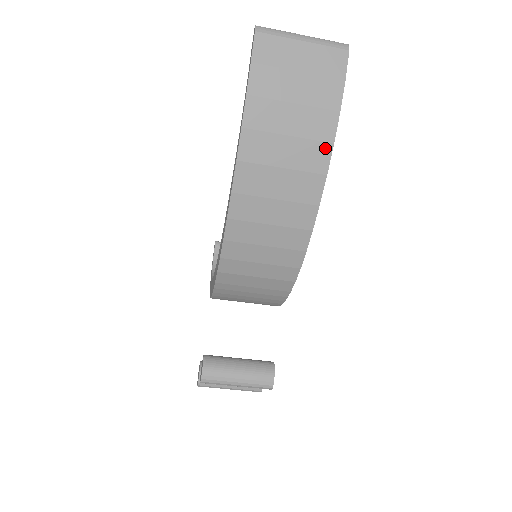
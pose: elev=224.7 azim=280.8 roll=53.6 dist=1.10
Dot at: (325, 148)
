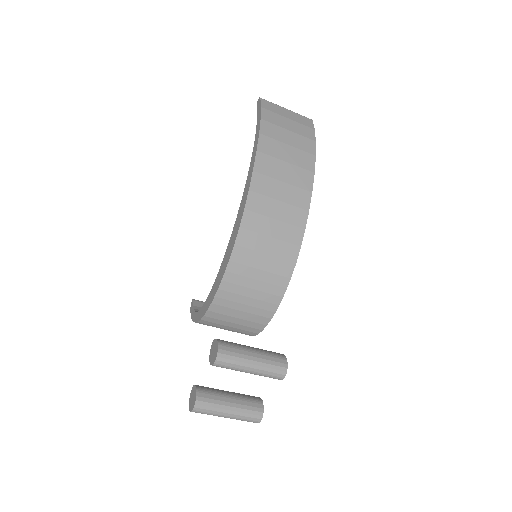
Dot at: (311, 157)
